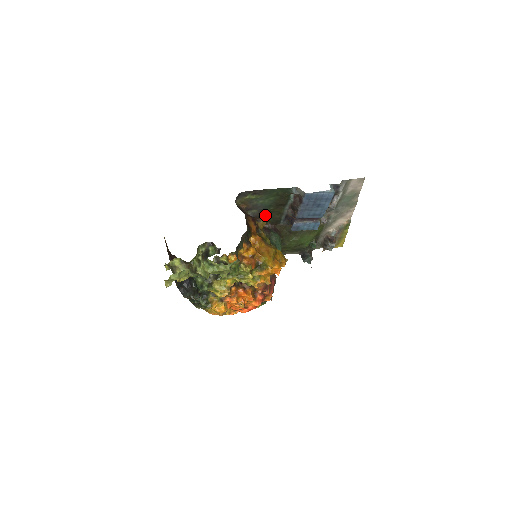
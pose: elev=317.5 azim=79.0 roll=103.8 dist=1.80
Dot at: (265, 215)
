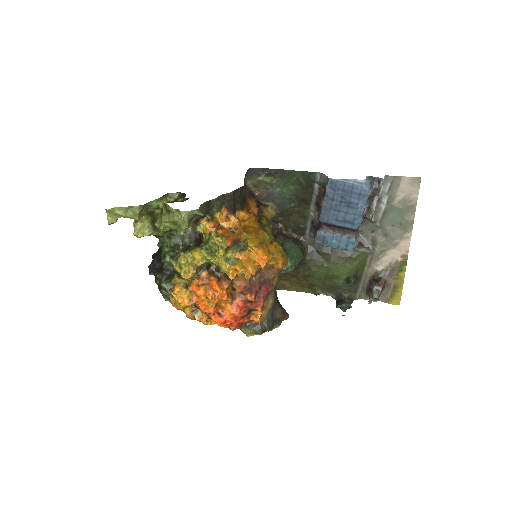
Dot at: (285, 215)
